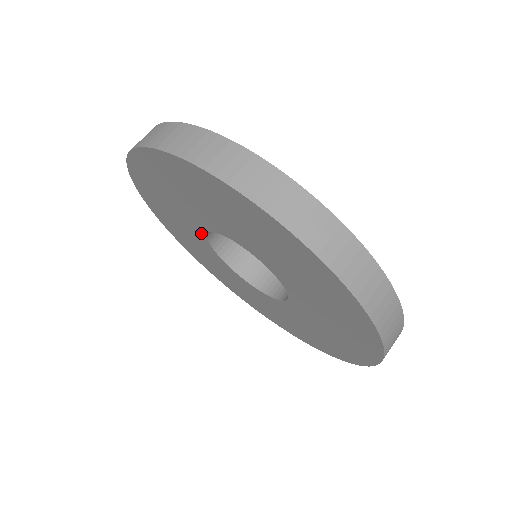
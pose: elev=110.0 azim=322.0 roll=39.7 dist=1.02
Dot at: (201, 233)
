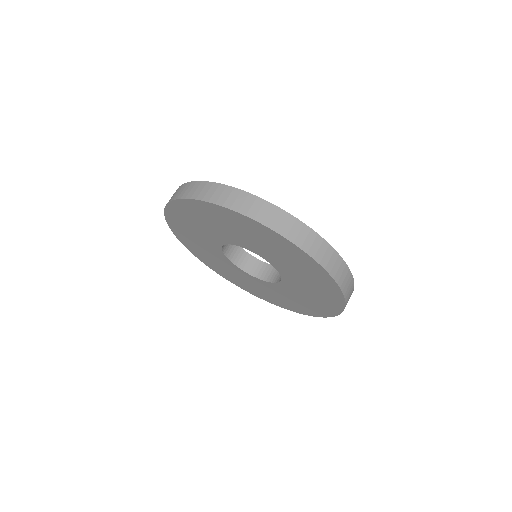
Dot at: (222, 255)
